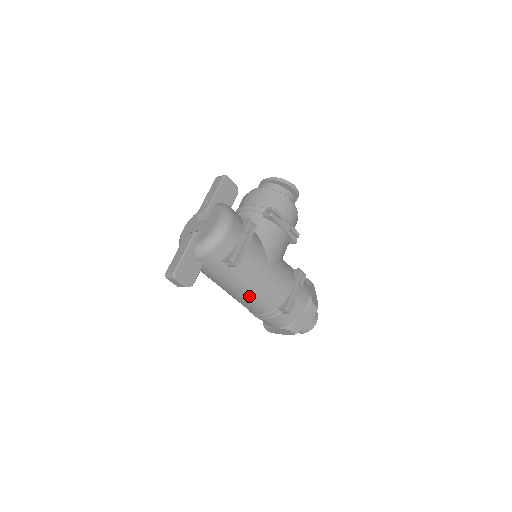
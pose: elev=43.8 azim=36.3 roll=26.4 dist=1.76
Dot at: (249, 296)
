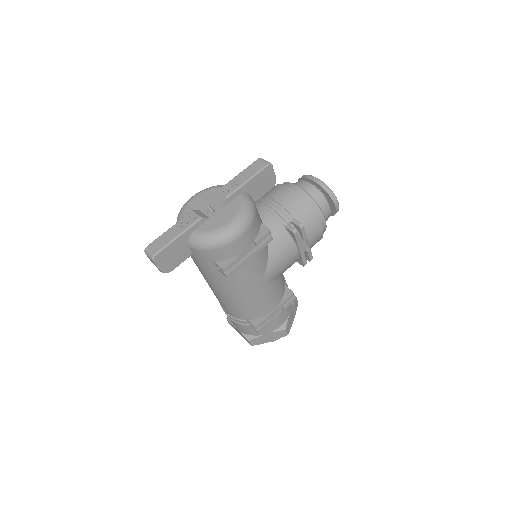
Dot at: (225, 299)
